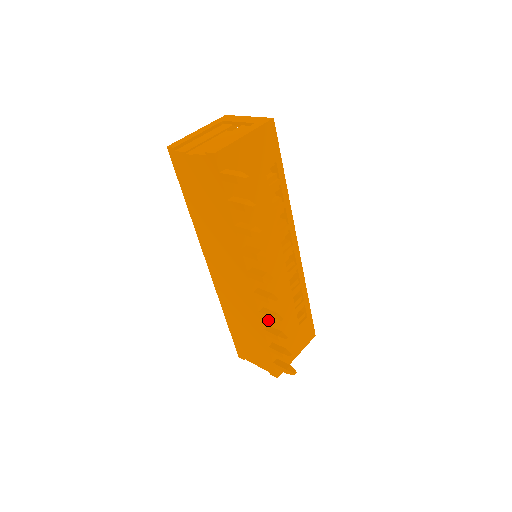
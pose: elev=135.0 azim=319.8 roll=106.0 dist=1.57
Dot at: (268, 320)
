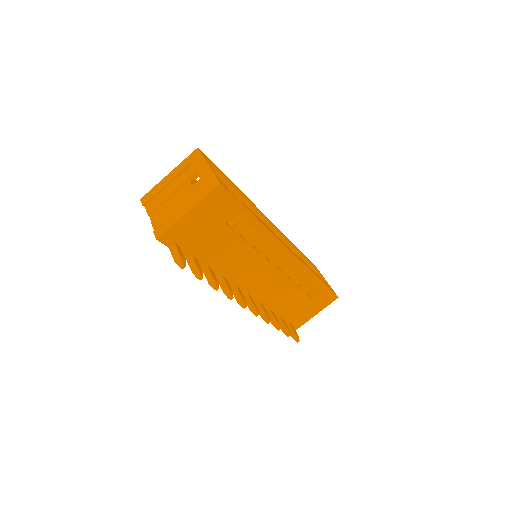
Dot at: occluded
